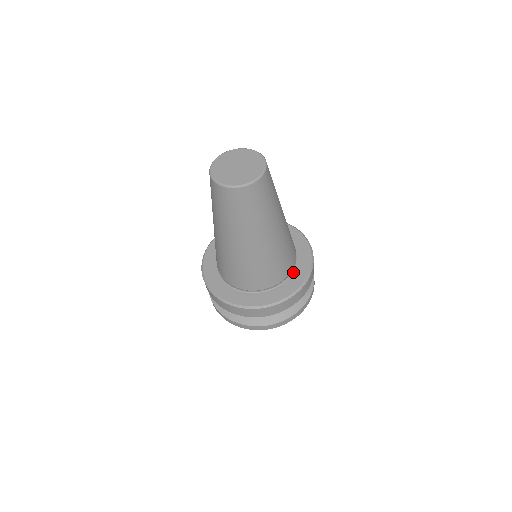
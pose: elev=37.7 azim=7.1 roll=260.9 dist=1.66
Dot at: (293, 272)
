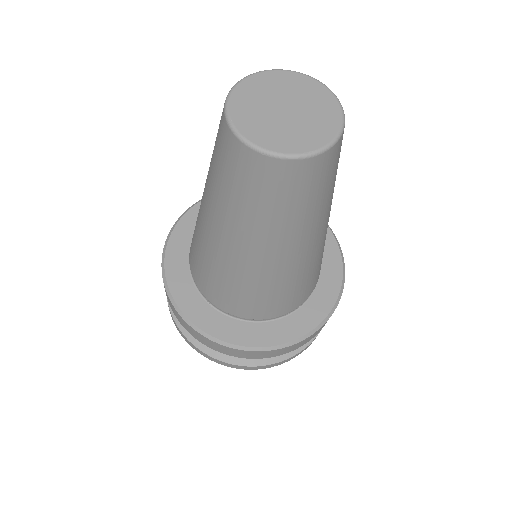
Dot at: (309, 299)
